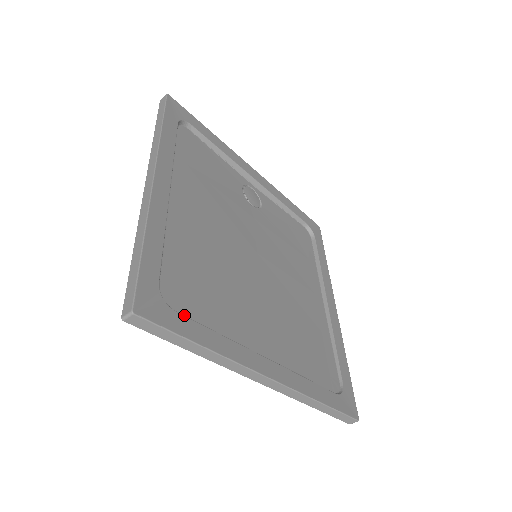
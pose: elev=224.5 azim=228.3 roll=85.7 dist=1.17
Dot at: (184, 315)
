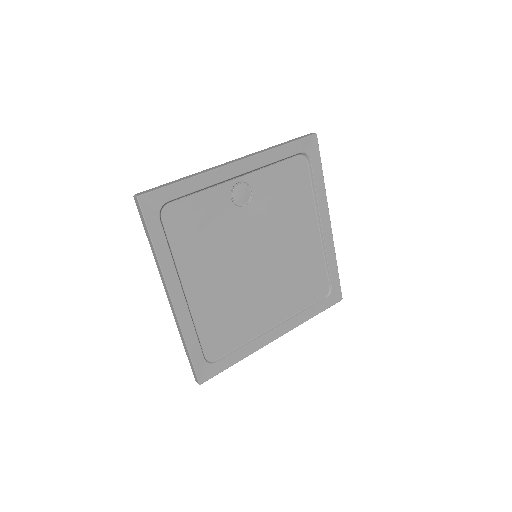
Dot at: (222, 356)
